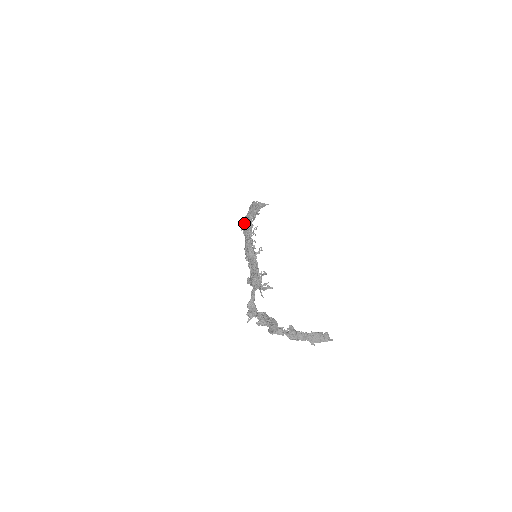
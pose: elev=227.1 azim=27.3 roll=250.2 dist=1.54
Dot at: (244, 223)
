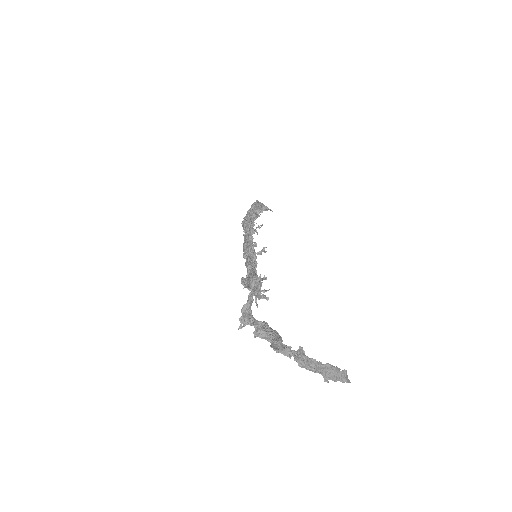
Dot at: (246, 217)
